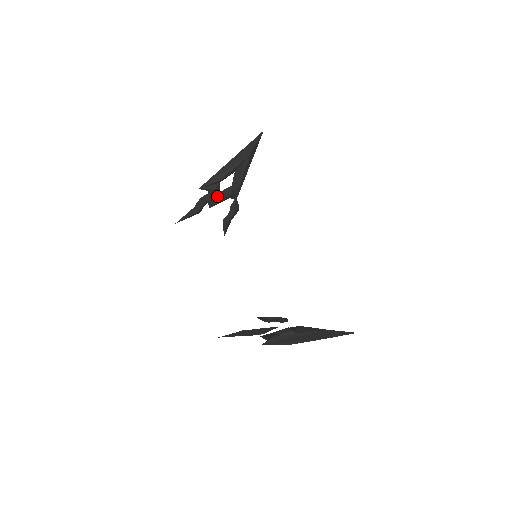
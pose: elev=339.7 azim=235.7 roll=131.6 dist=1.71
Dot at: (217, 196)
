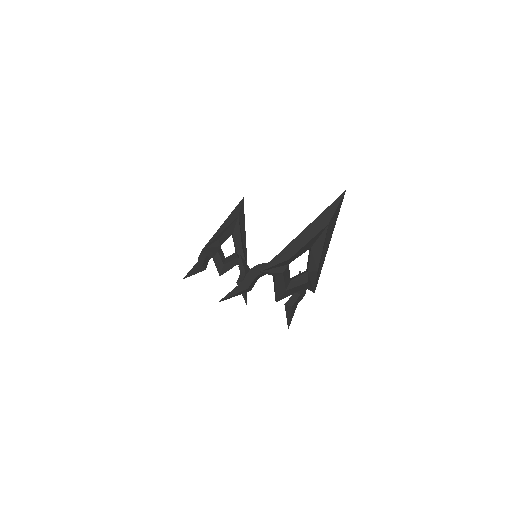
Dot at: (222, 260)
